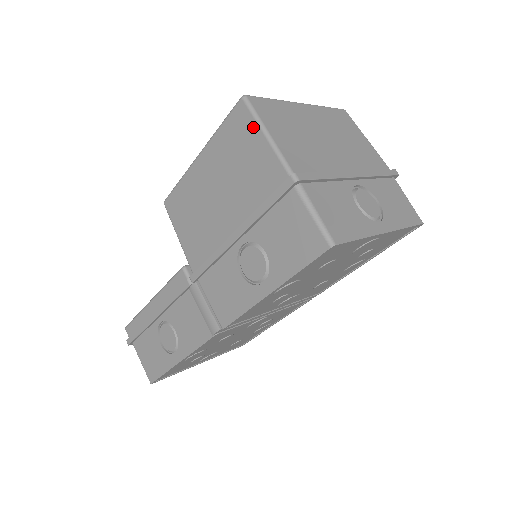
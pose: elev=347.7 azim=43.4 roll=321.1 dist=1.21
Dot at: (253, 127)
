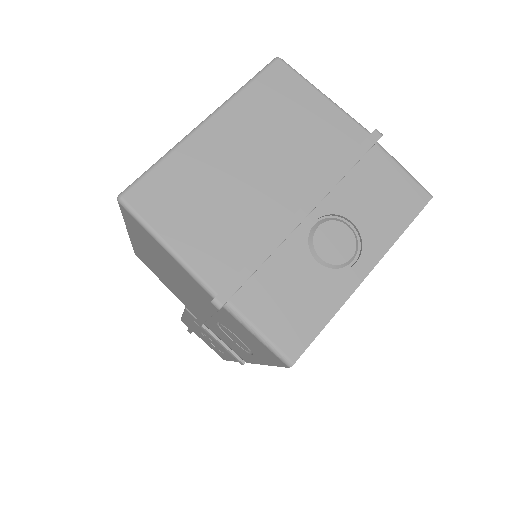
Dot at: (149, 235)
